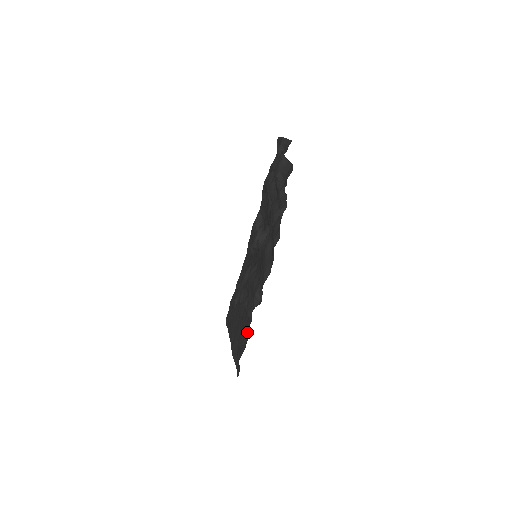
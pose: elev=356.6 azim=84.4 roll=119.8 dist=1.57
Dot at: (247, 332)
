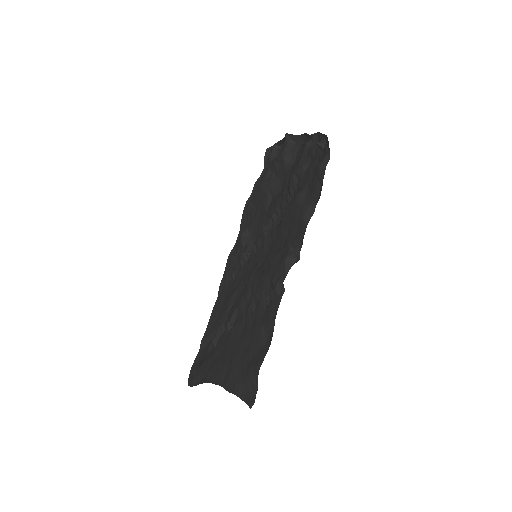
Dot at: (273, 318)
